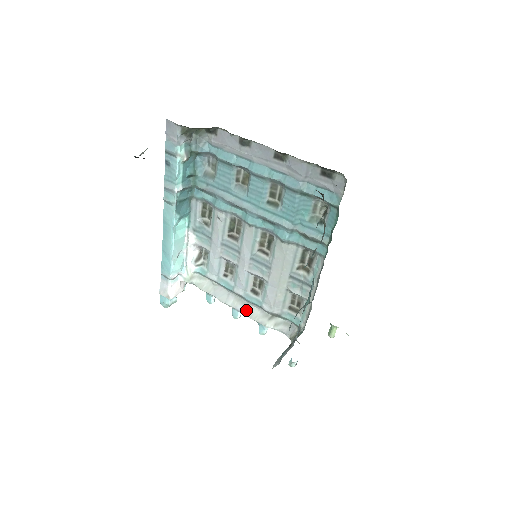
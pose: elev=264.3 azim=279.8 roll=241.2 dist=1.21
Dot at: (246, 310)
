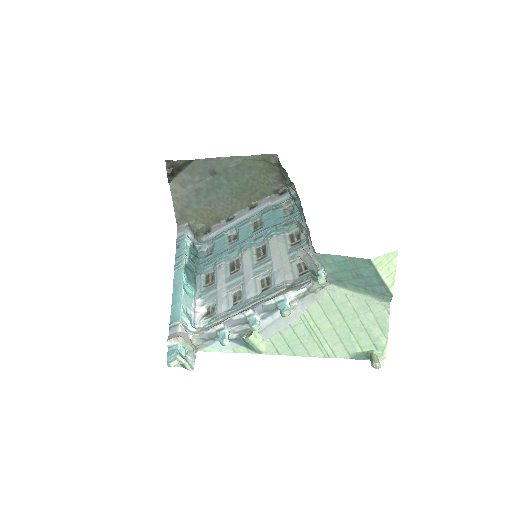
Dot at: (262, 302)
